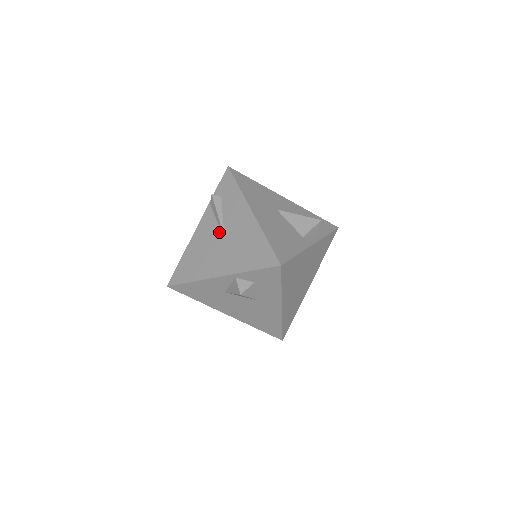
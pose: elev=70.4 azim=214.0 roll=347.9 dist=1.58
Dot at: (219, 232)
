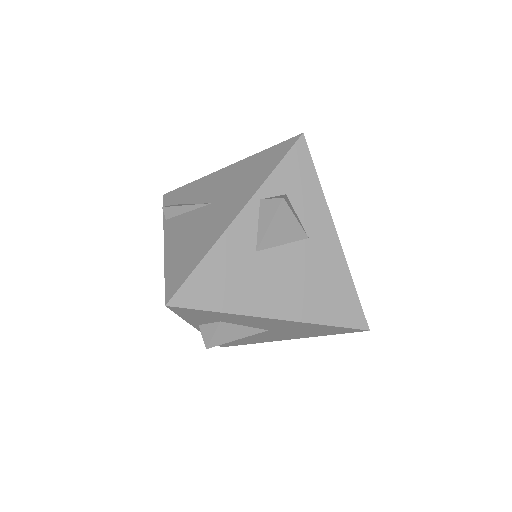
Dot at: (199, 209)
